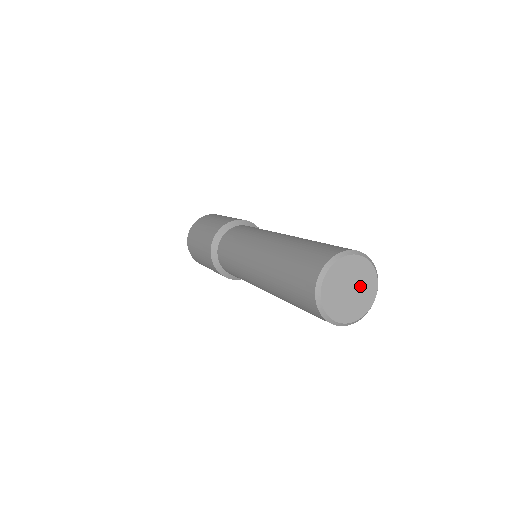
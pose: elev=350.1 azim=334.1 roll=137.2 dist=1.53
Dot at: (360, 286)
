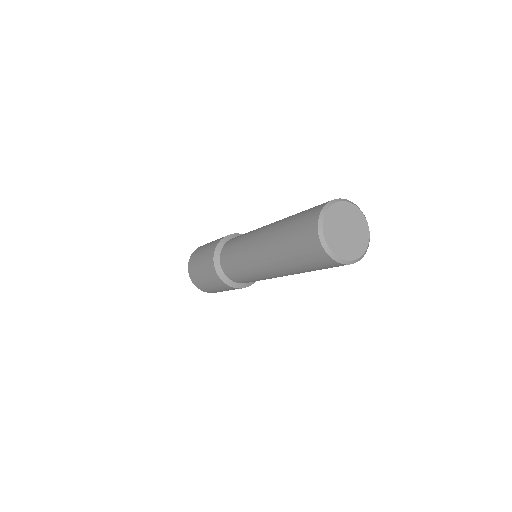
Dot at: (354, 237)
